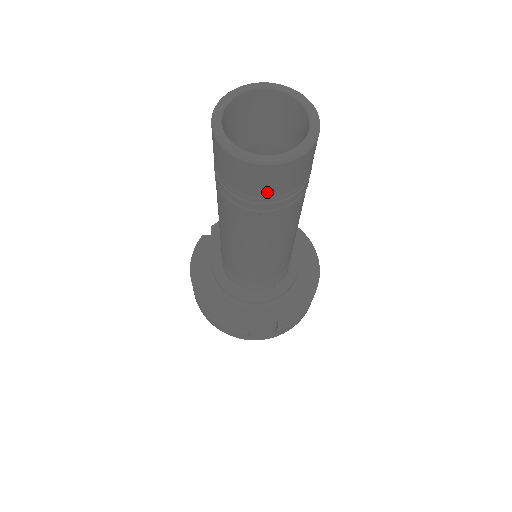
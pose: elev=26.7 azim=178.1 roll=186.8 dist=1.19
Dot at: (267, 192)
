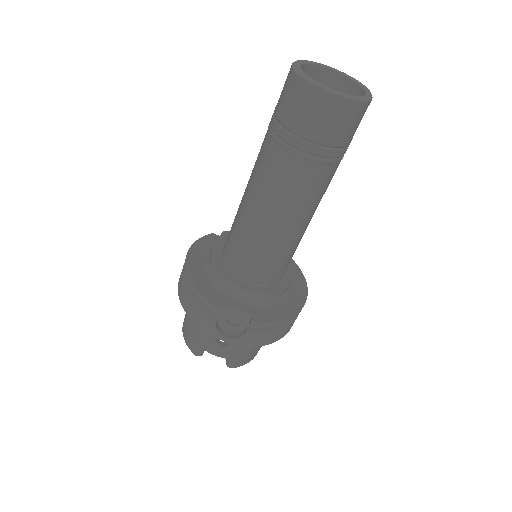
Dot at: (313, 127)
